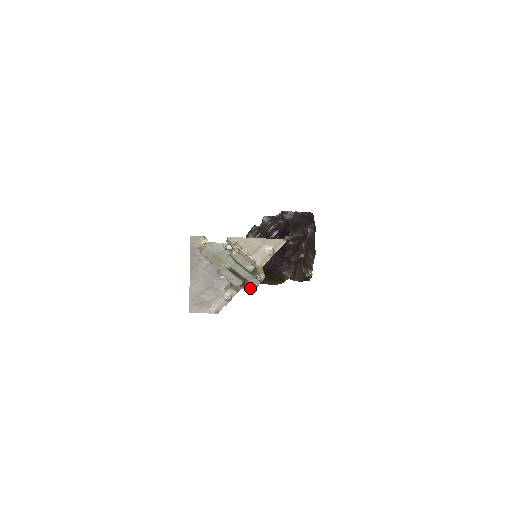
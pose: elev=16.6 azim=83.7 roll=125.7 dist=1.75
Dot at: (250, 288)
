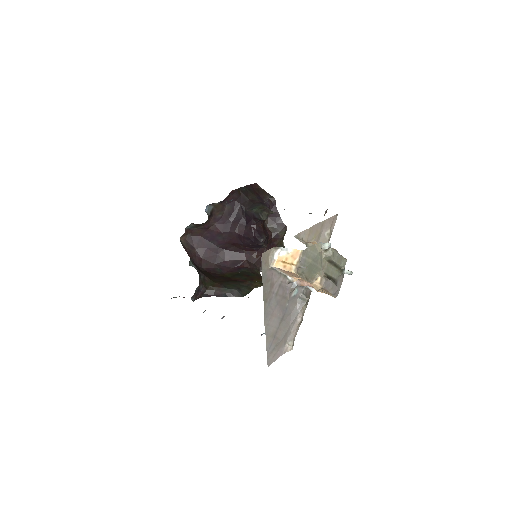
Dot at: occluded
